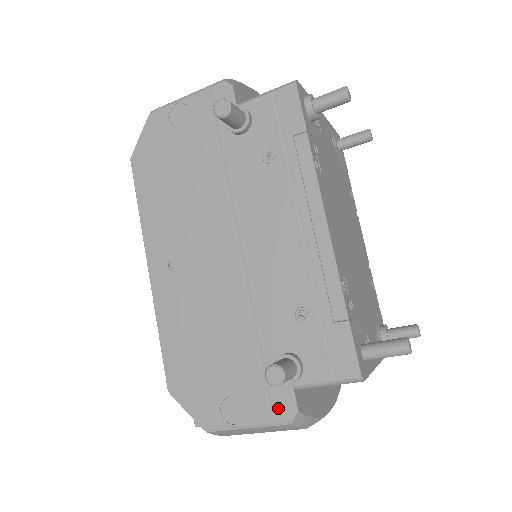
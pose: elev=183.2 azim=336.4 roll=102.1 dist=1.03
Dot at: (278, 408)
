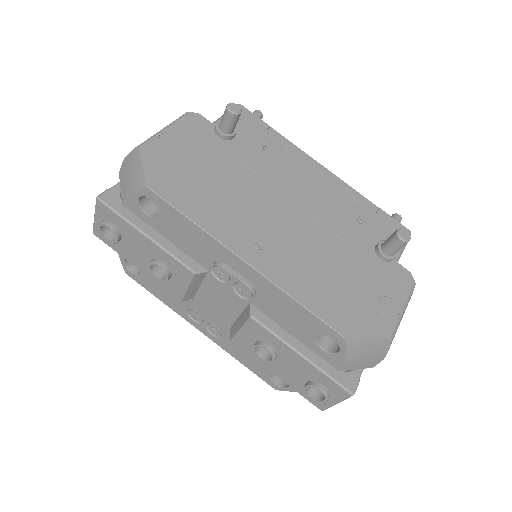
Dot at: (403, 280)
